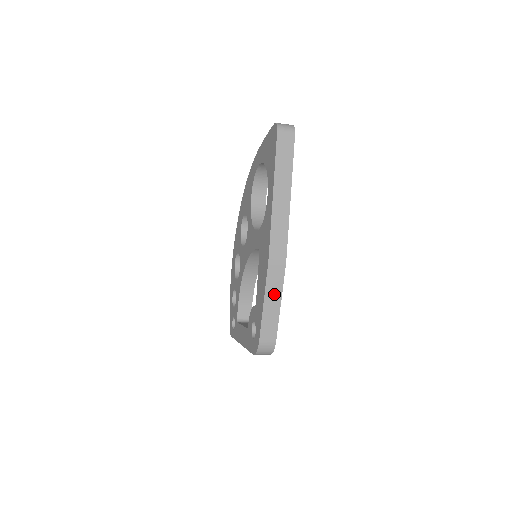
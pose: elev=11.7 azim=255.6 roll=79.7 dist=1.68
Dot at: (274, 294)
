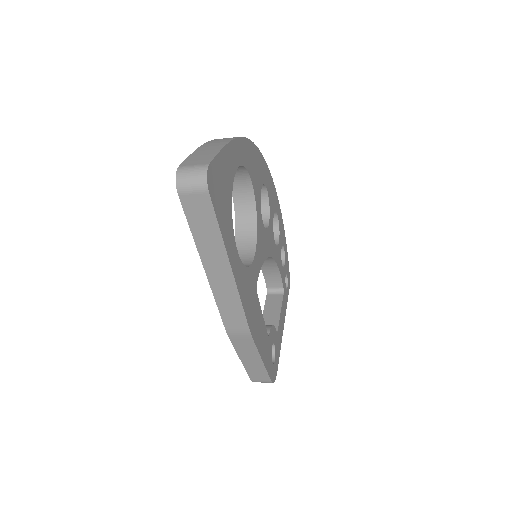
Dot at: (250, 355)
